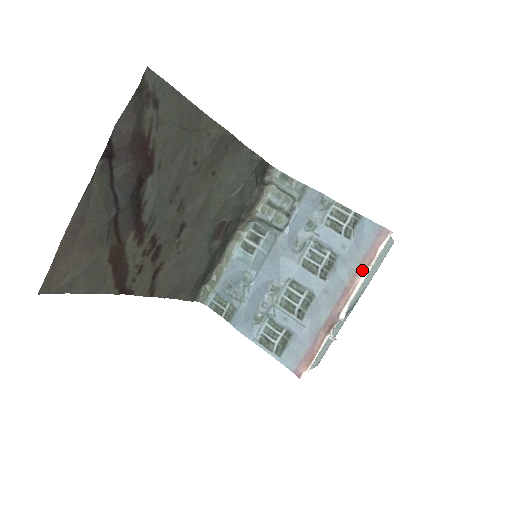
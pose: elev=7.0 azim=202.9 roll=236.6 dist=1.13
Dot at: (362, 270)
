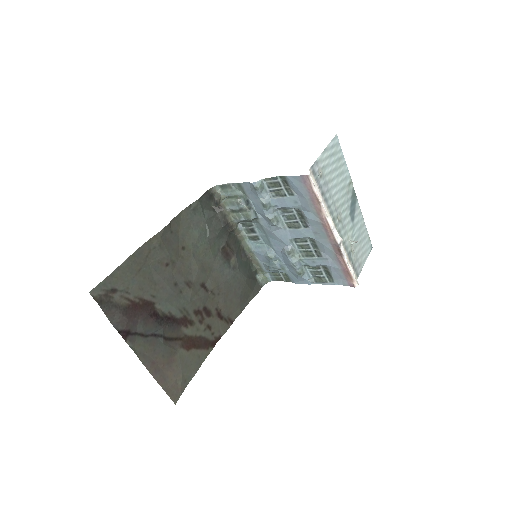
Dot at: (319, 209)
